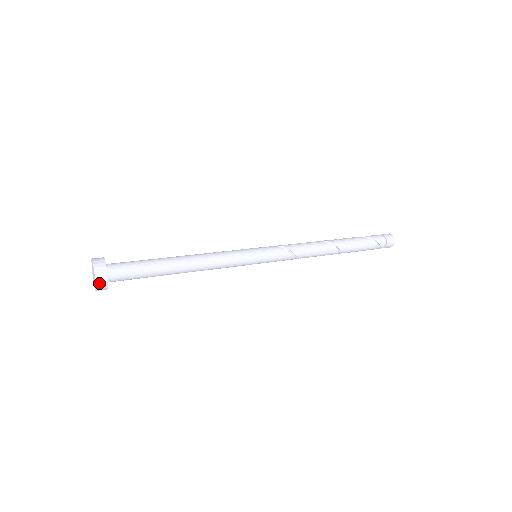
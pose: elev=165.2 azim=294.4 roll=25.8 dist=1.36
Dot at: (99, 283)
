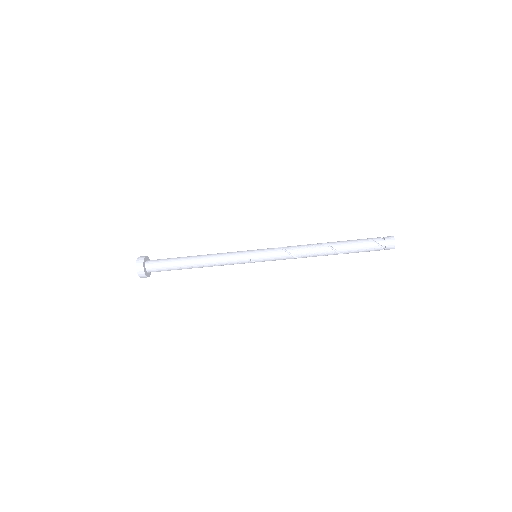
Dot at: (138, 265)
